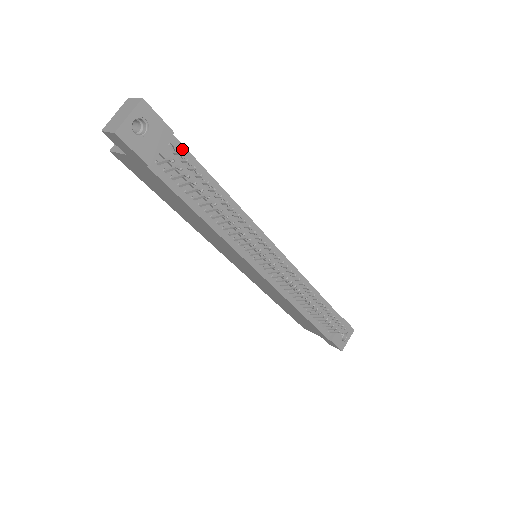
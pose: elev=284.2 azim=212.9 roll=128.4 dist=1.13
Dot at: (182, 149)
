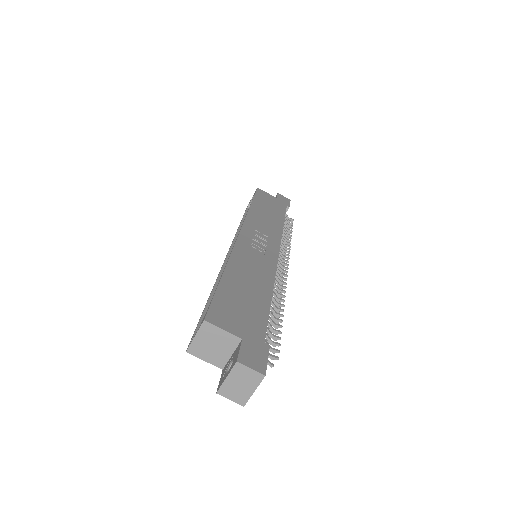
Dot at: (265, 333)
